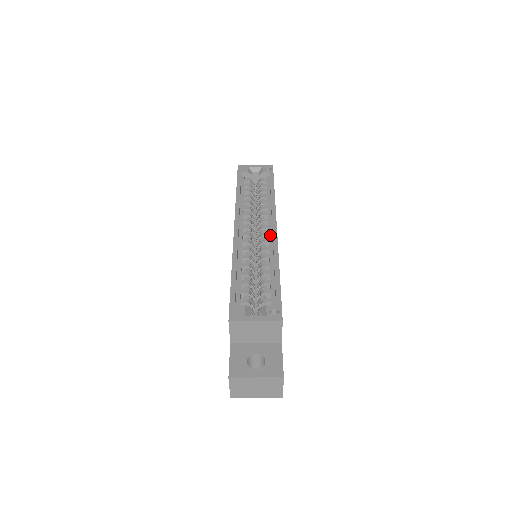
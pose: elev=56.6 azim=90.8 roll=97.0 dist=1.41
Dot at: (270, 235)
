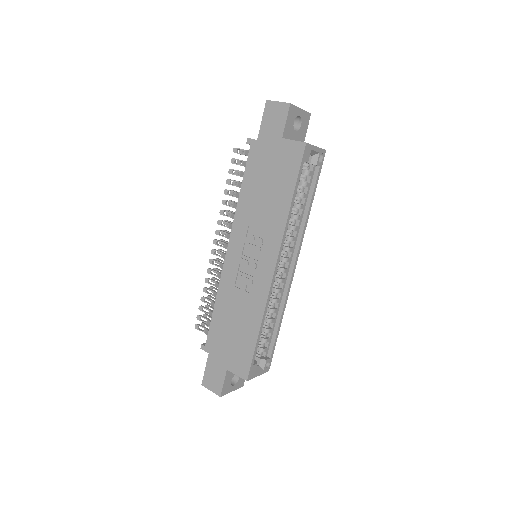
Dot at: (287, 273)
